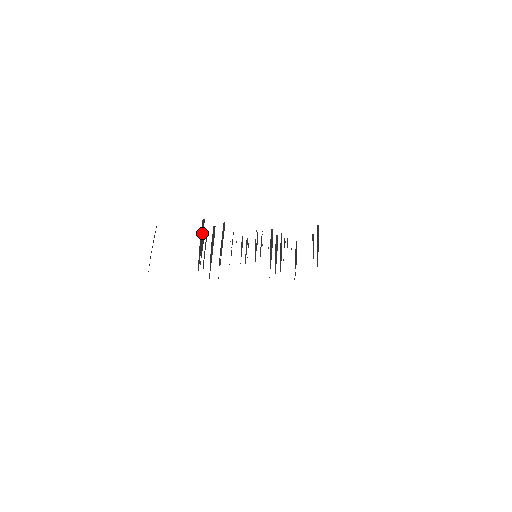
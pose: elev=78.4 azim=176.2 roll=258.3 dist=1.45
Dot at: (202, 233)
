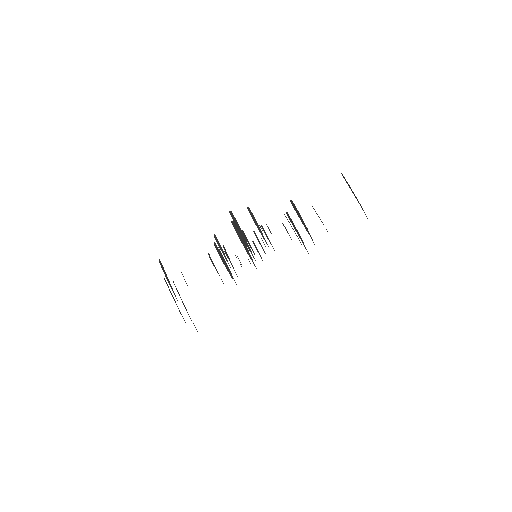
Dot at: (236, 223)
